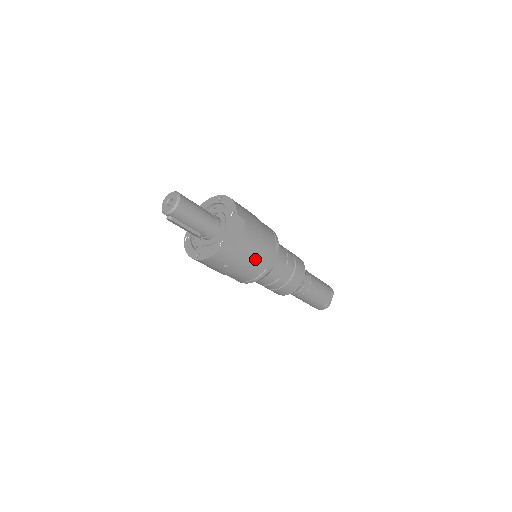
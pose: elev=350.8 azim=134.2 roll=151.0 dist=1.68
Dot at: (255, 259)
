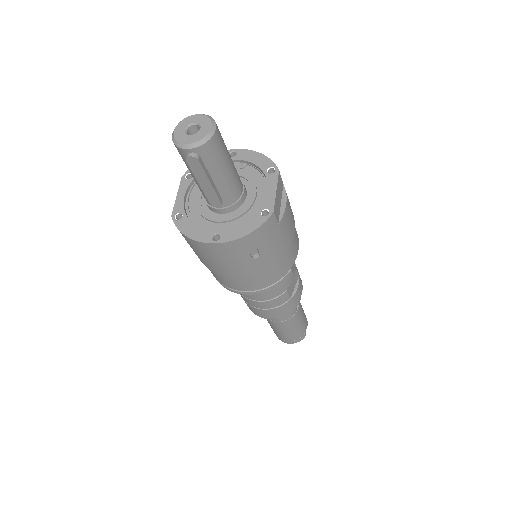
Dot at: (288, 248)
